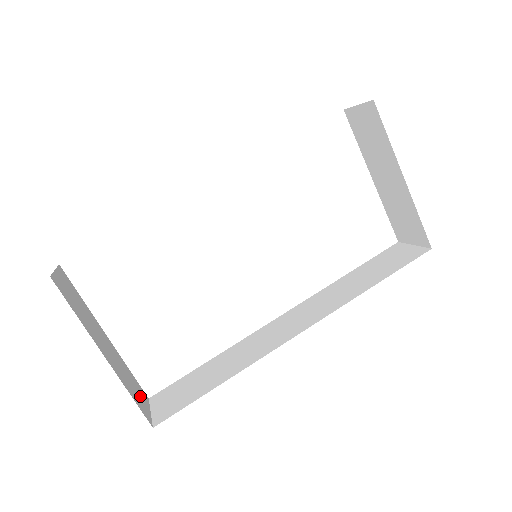
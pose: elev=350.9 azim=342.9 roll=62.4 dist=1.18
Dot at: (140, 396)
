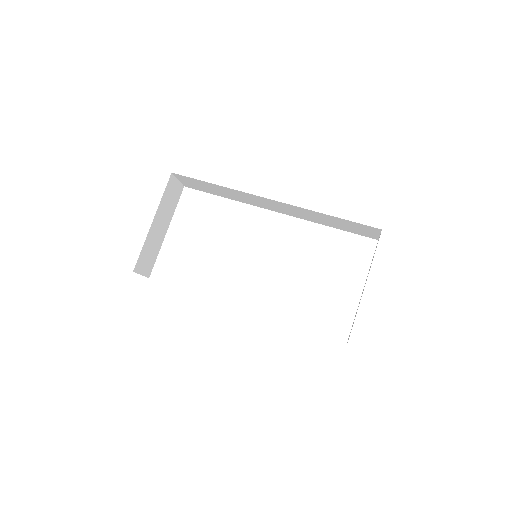
Dot at: (146, 264)
